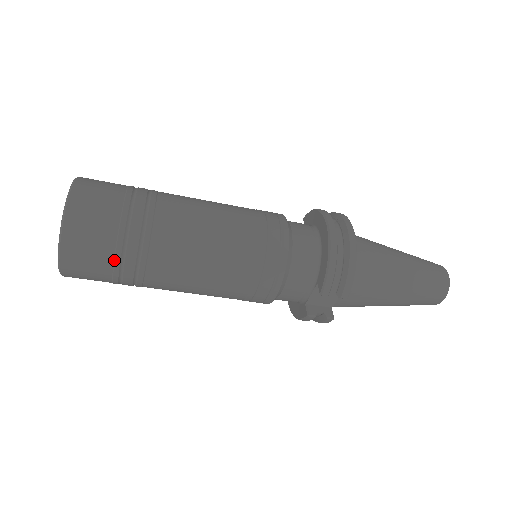
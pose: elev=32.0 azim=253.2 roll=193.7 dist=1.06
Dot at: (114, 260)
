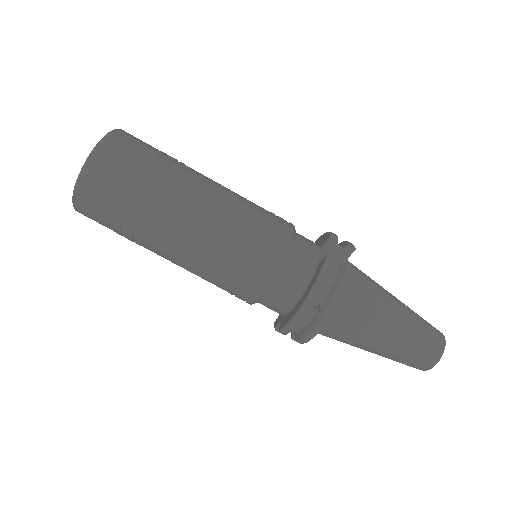
Dot at: (157, 152)
